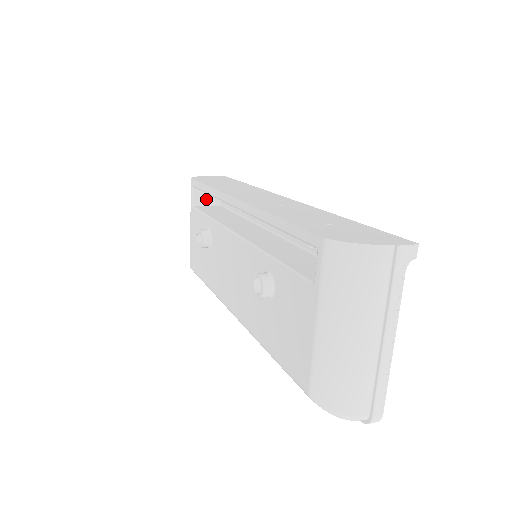
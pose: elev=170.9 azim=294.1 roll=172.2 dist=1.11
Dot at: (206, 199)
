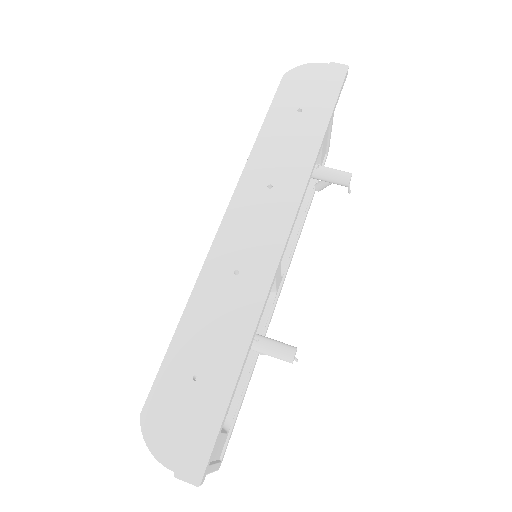
Dot at: occluded
